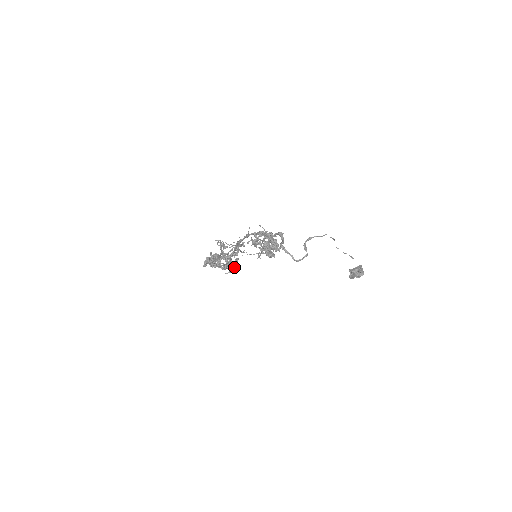
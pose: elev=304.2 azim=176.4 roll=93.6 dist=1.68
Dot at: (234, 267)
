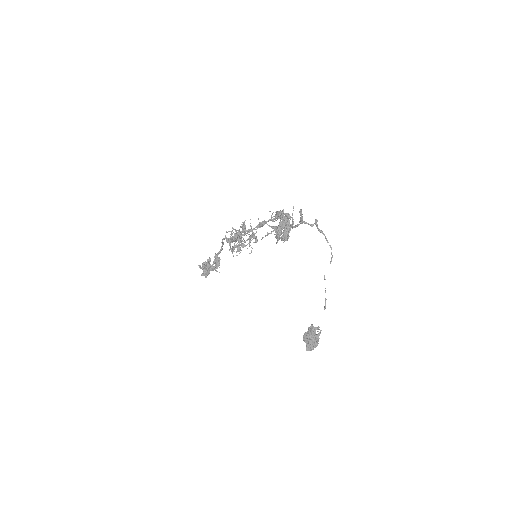
Dot at: (238, 238)
